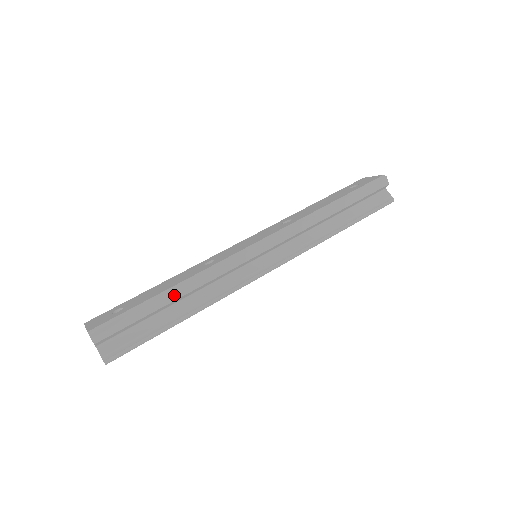
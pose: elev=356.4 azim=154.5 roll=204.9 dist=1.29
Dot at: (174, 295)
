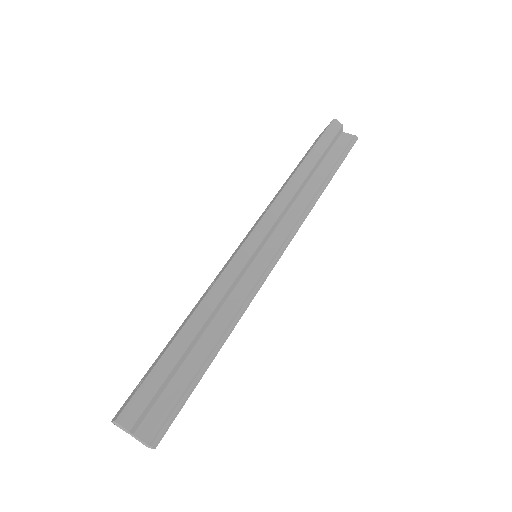
Dot at: (191, 332)
